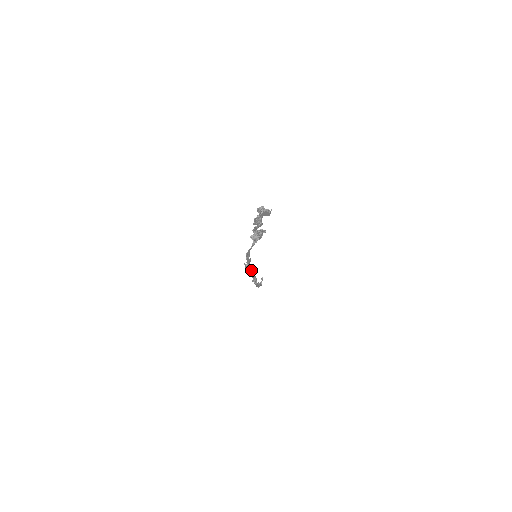
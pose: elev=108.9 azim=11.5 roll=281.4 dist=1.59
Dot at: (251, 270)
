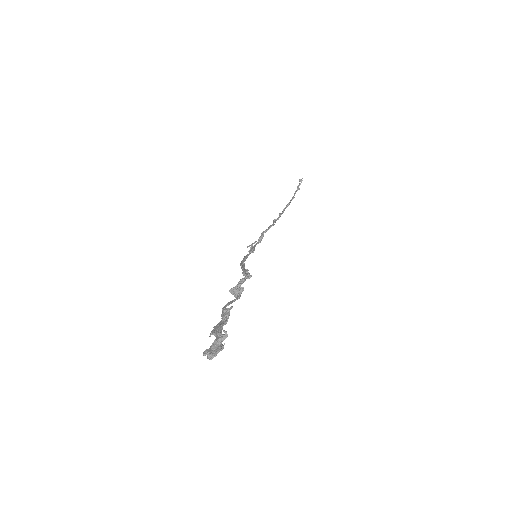
Dot at: (264, 232)
